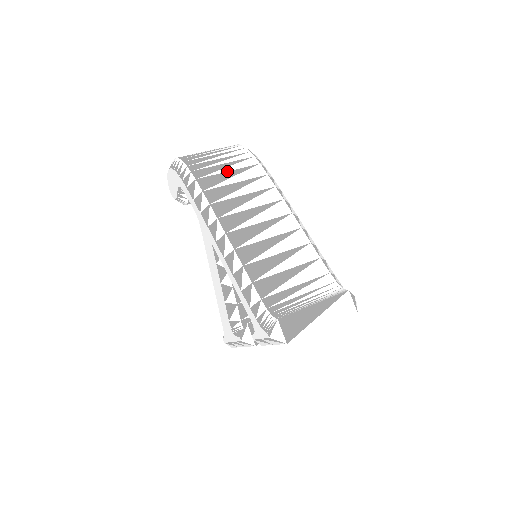
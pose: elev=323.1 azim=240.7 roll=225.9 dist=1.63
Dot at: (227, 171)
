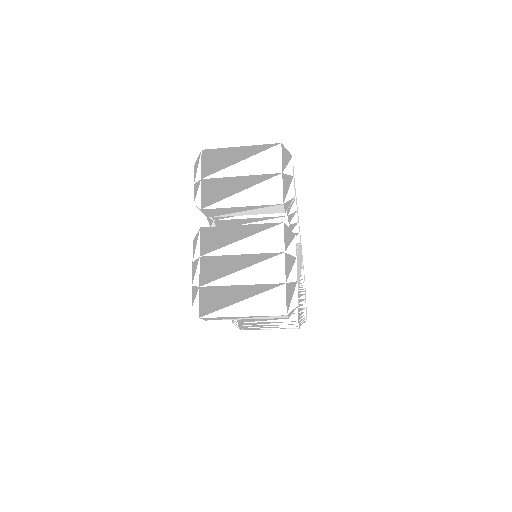
Dot at: occluded
